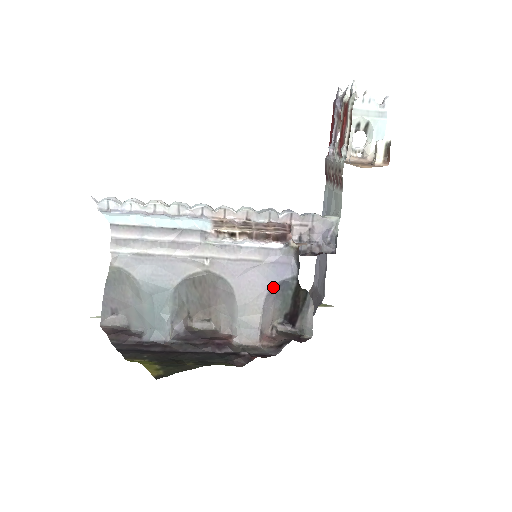
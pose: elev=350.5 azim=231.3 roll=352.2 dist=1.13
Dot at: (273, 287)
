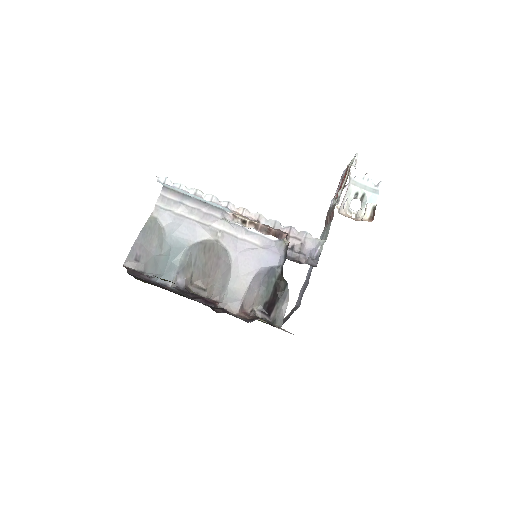
Dot at: (262, 271)
